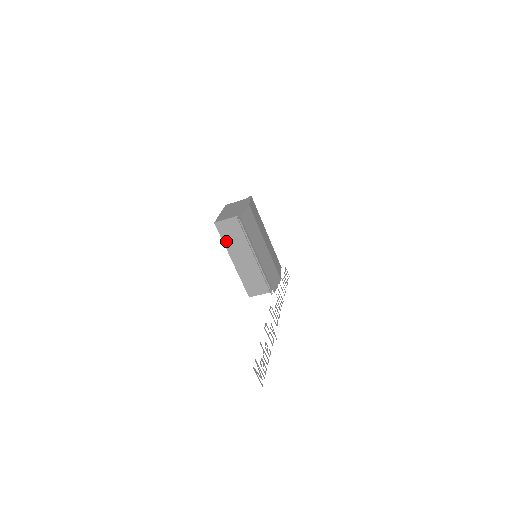
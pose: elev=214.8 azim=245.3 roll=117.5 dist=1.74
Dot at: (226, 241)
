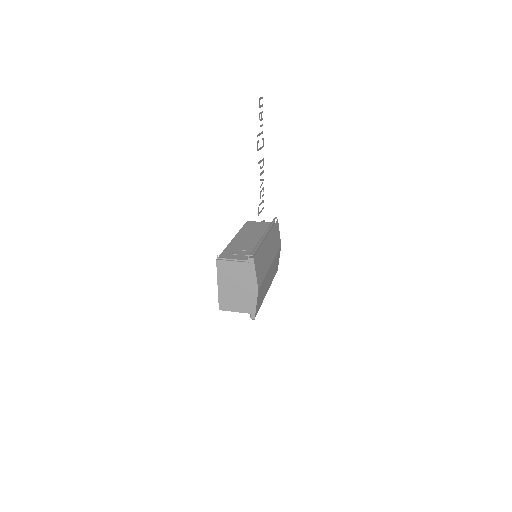
Dot at: occluded
